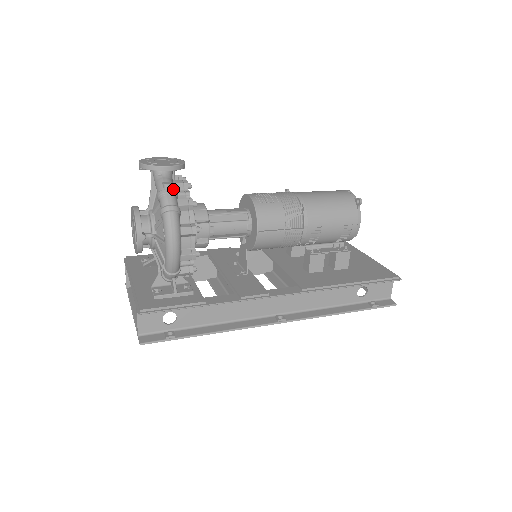
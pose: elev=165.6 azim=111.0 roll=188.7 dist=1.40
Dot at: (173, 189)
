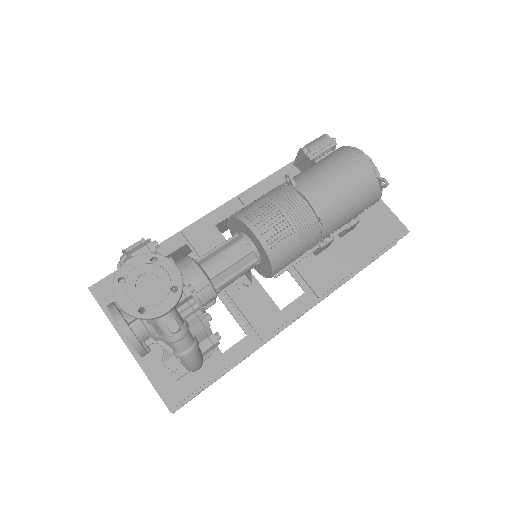
Dot at: (183, 328)
